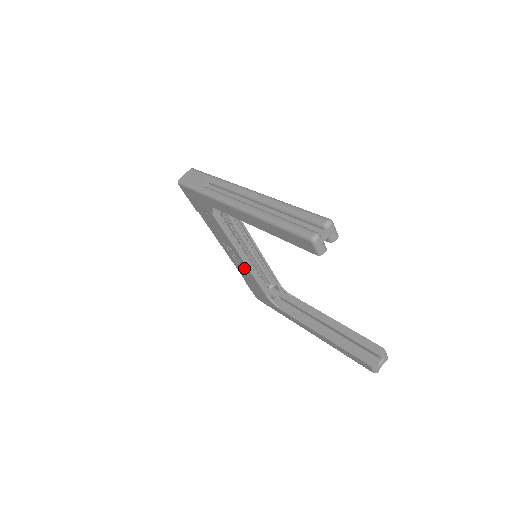
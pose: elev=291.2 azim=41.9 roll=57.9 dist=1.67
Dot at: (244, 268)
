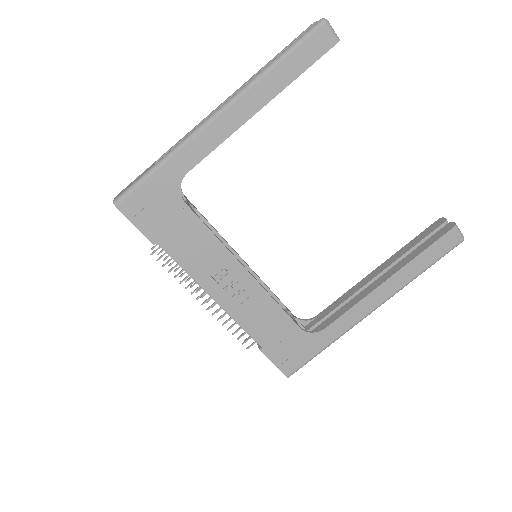
Dot at: (253, 297)
